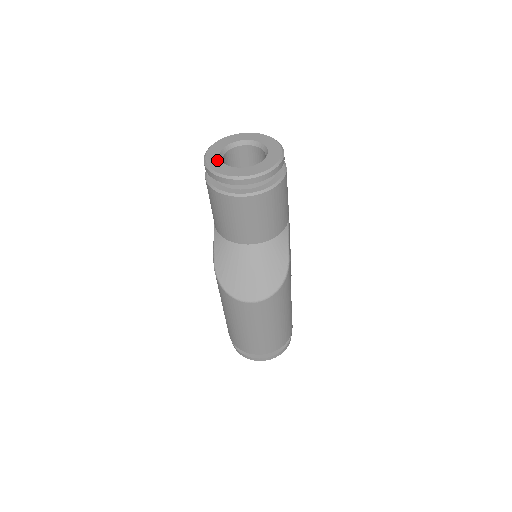
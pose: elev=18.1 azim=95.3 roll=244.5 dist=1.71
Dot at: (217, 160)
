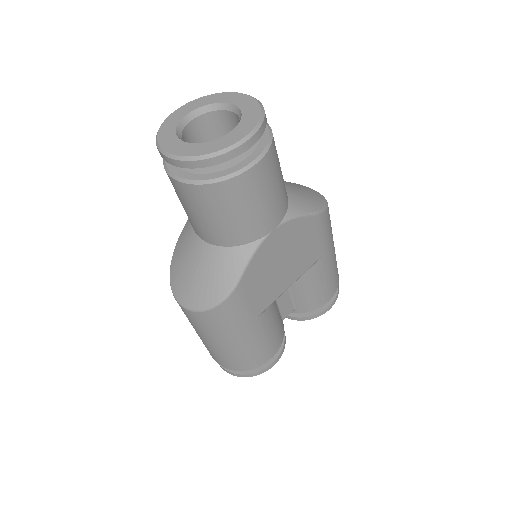
Dot at: (177, 119)
